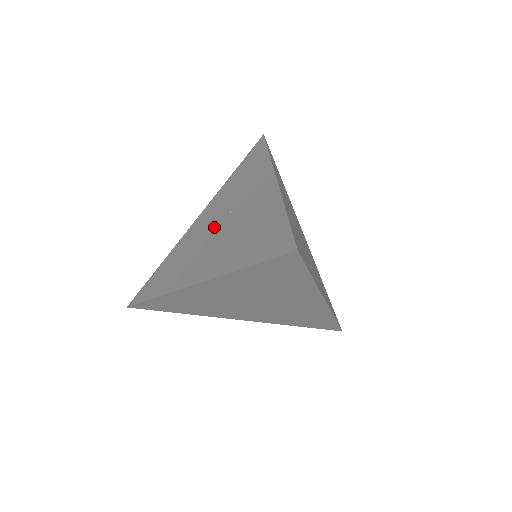
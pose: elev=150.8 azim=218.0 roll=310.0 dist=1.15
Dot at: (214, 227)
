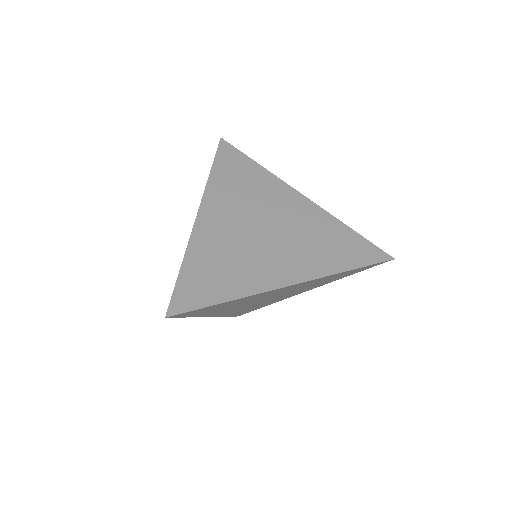
Dot at: occluded
